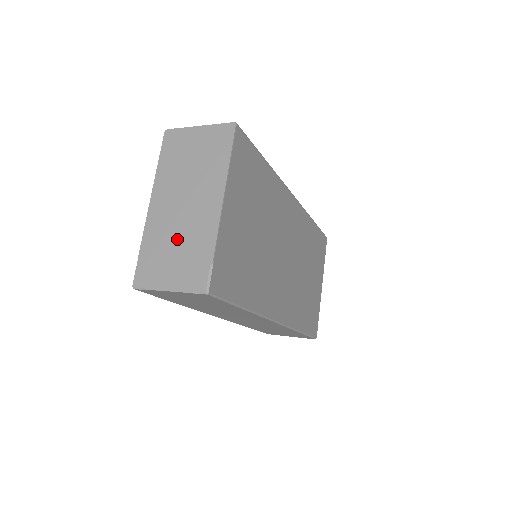
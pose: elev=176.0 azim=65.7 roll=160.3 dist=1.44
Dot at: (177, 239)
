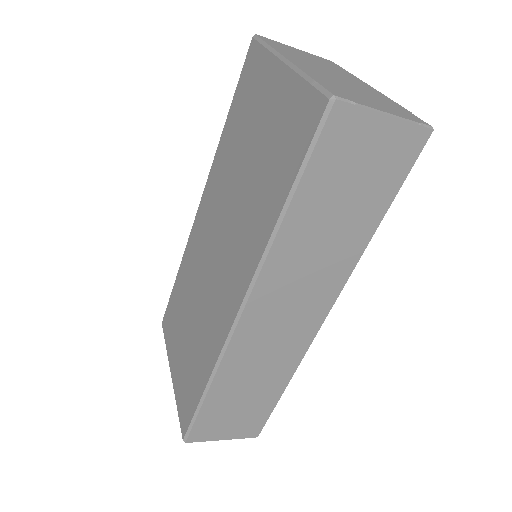
Dot at: (353, 88)
